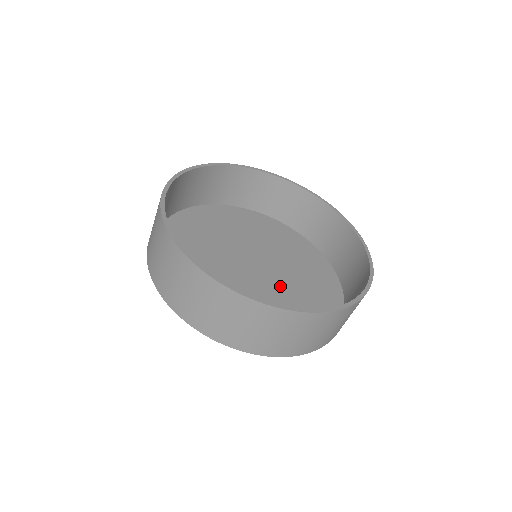
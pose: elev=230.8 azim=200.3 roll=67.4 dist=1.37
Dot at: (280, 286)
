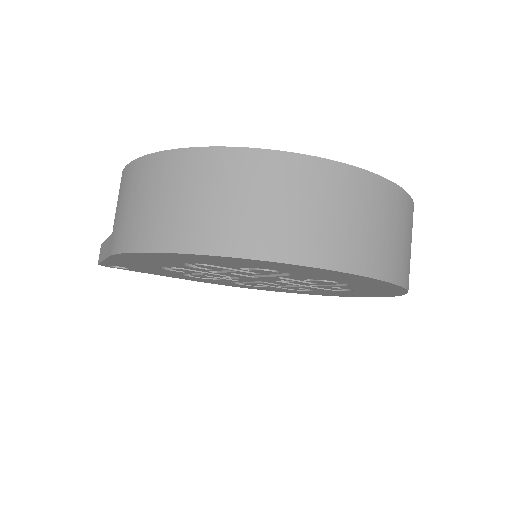
Dot at: occluded
